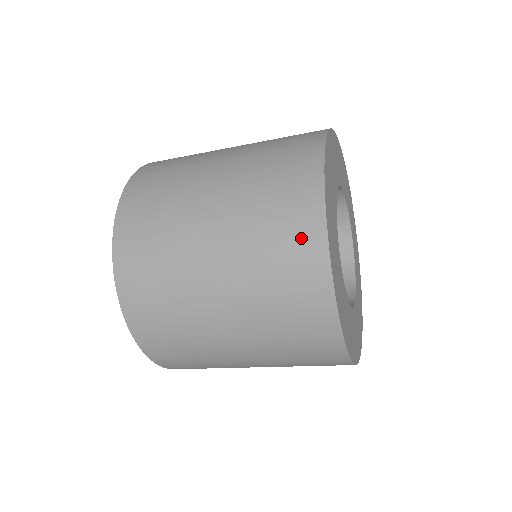
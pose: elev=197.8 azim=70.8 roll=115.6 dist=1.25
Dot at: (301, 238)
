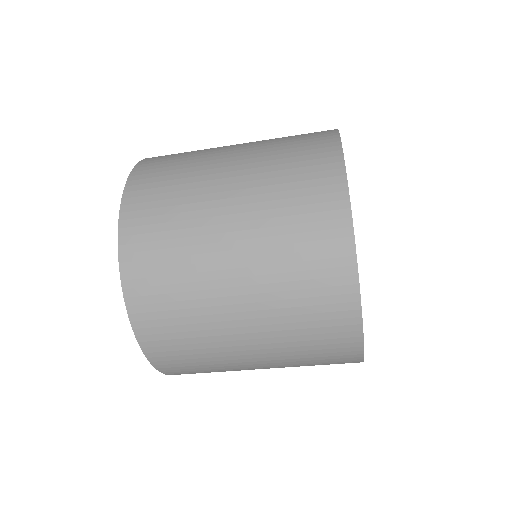
Dot at: (316, 134)
